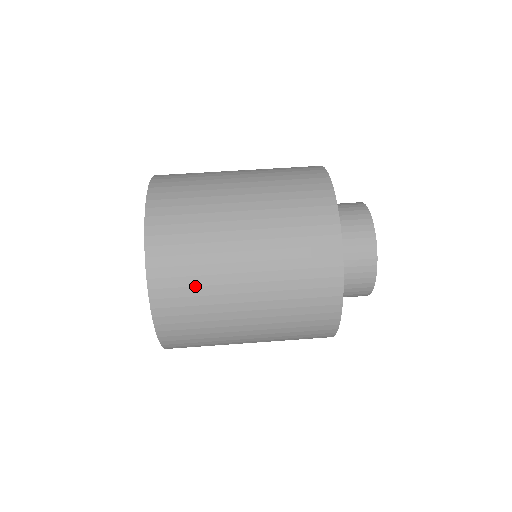
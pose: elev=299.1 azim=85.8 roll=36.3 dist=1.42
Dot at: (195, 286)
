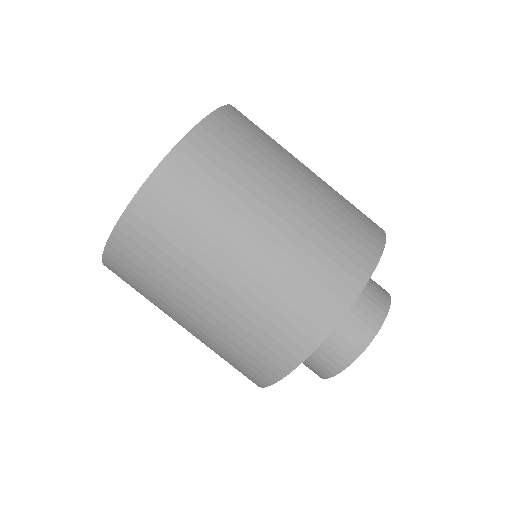
Dot at: (203, 202)
